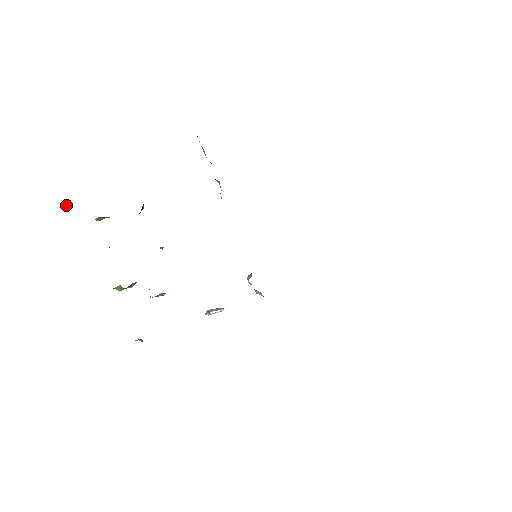
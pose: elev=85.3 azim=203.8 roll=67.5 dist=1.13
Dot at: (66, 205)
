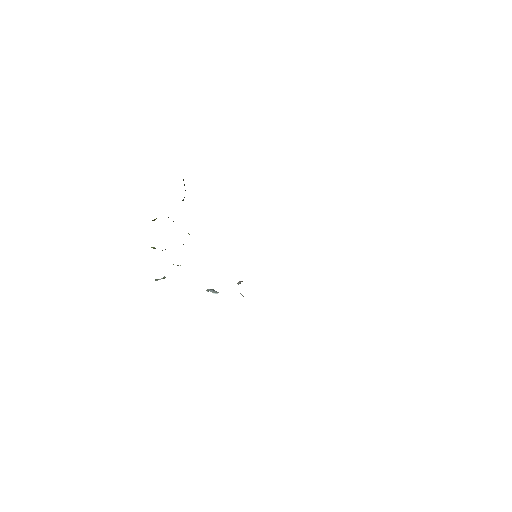
Dot at: occluded
